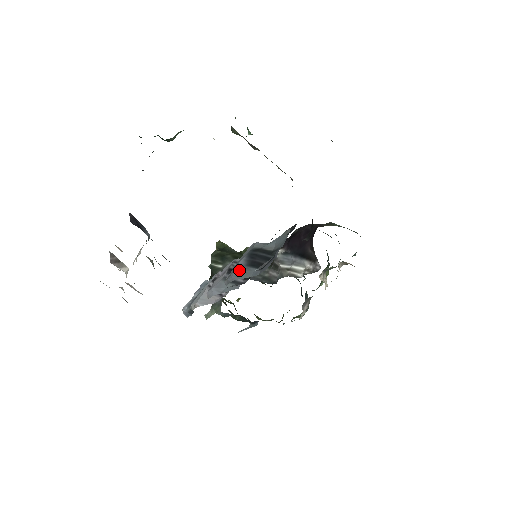
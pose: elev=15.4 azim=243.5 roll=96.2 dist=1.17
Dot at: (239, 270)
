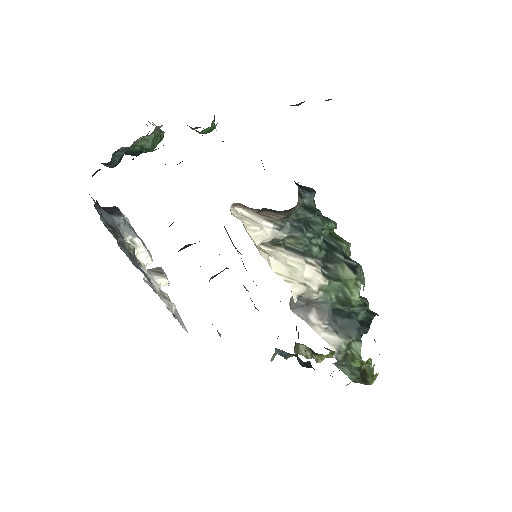
Dot at: occluded
